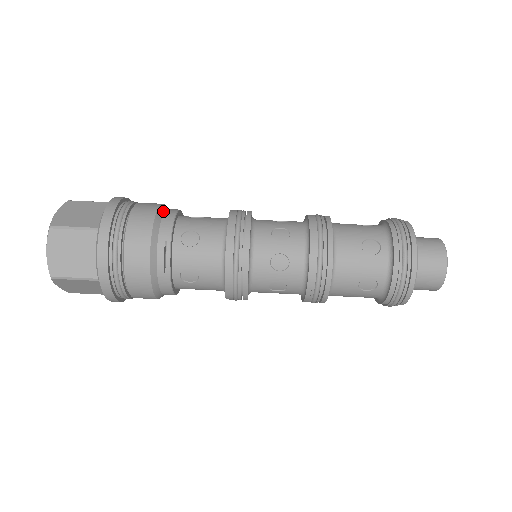
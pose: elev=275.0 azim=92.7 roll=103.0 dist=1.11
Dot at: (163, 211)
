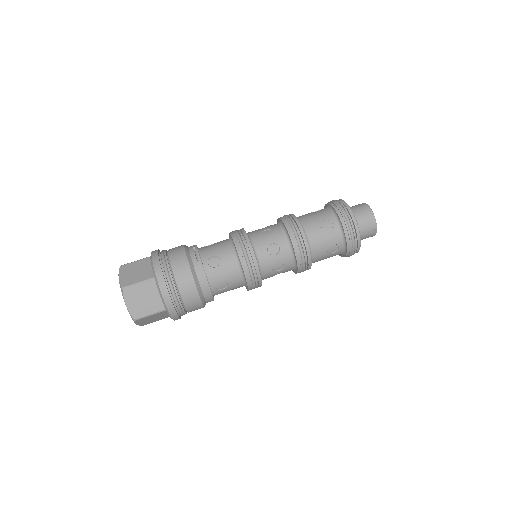
Dot at: occluded
